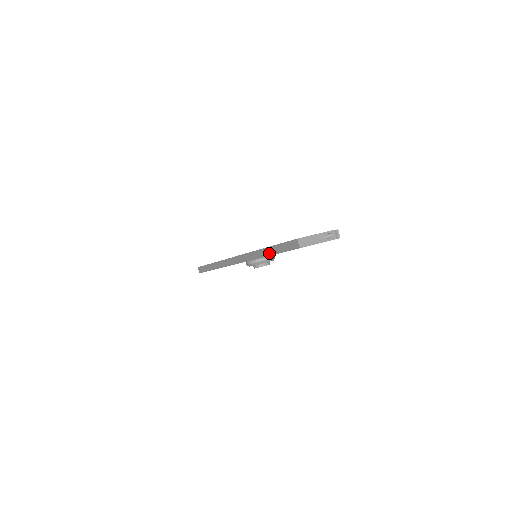
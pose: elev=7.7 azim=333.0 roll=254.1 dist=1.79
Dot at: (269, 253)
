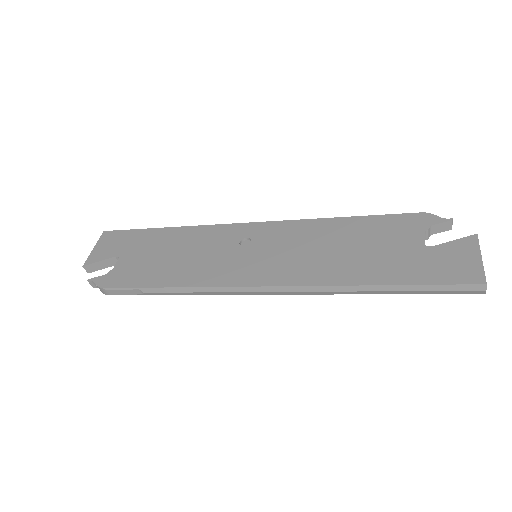
Dot at: (387, 293)
